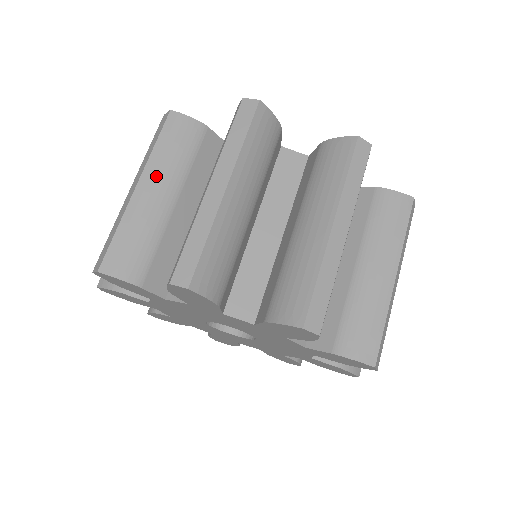
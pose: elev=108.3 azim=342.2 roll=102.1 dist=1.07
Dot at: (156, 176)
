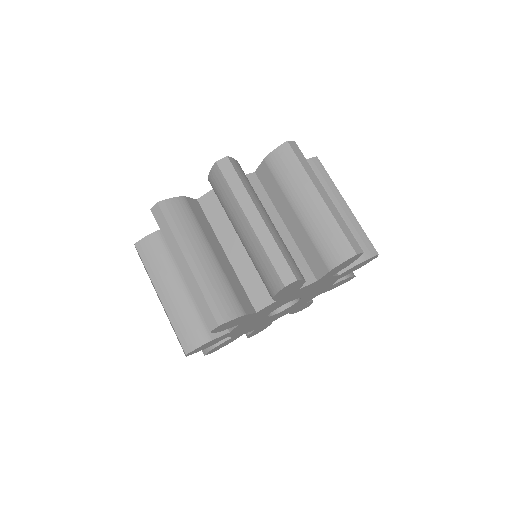
Dot at: (162, 283)
